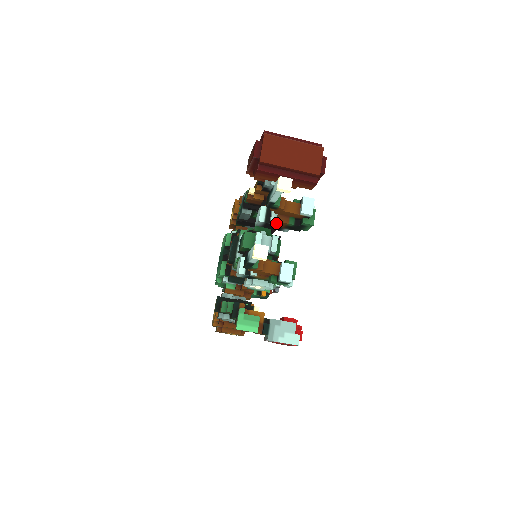
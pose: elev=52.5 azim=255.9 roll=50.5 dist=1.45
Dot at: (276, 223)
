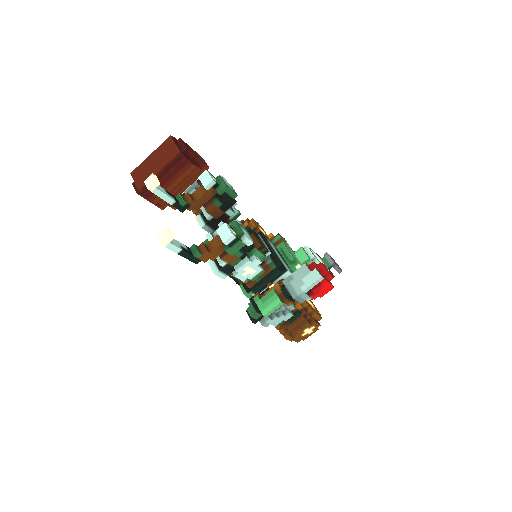
Dot at: (211, 215)
